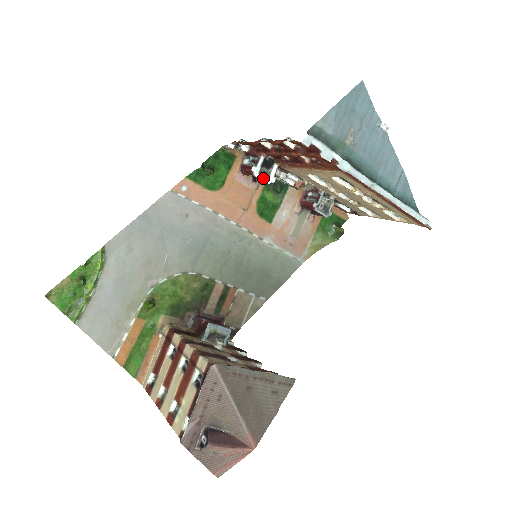
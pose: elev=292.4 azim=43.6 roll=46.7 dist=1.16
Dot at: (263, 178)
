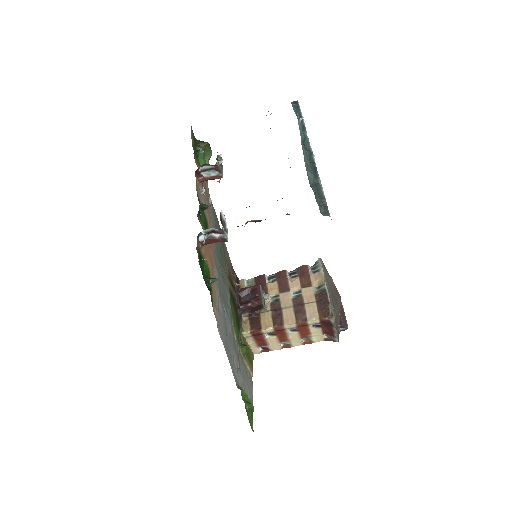
Dot at: (227, 230)
